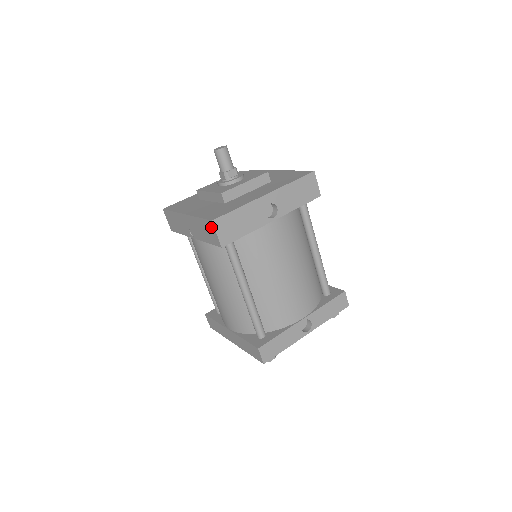
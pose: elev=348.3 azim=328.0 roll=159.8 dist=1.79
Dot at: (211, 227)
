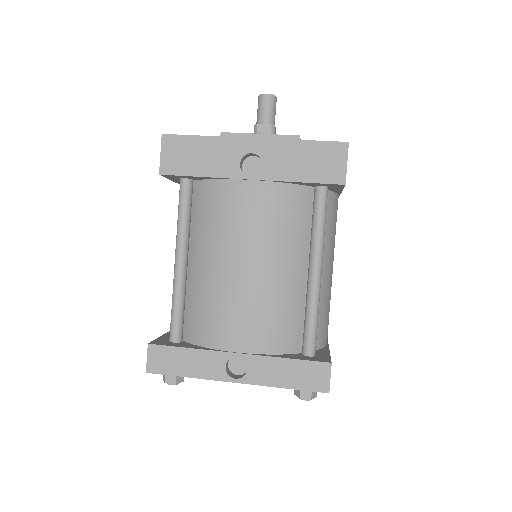
Dot at: occluded
